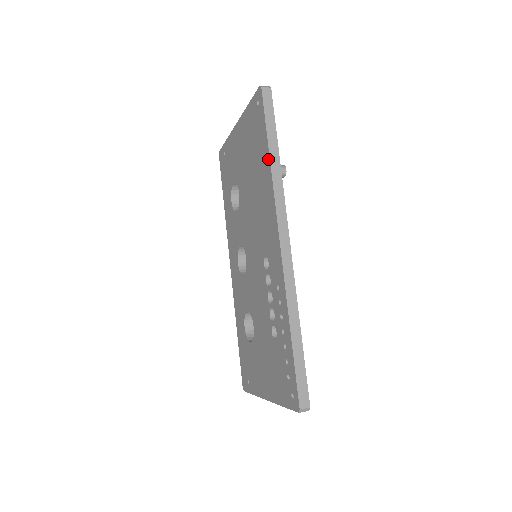
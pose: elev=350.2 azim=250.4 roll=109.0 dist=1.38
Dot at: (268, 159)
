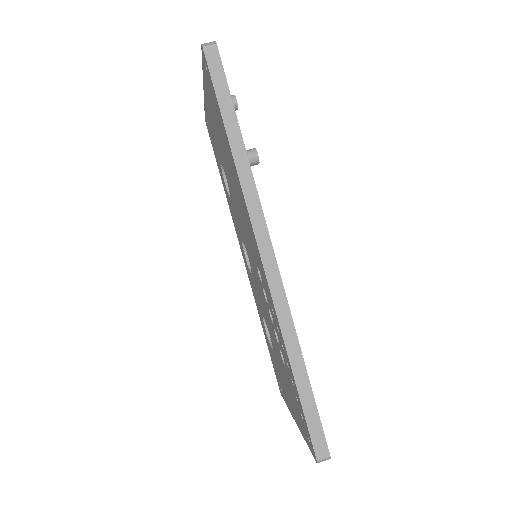
Dot at: (229, 147)
